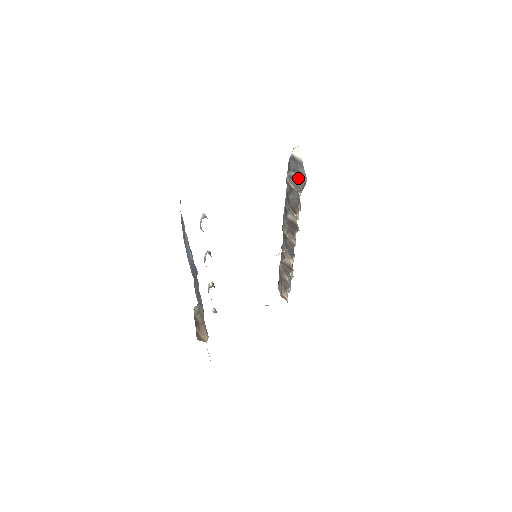
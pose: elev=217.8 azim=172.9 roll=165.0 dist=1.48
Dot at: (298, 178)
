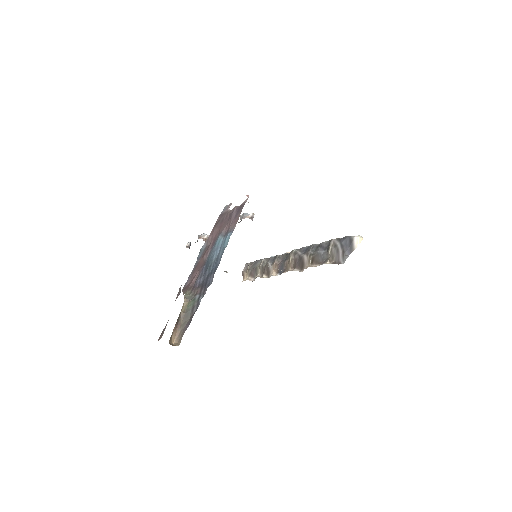
Dot at: (339, 254)
